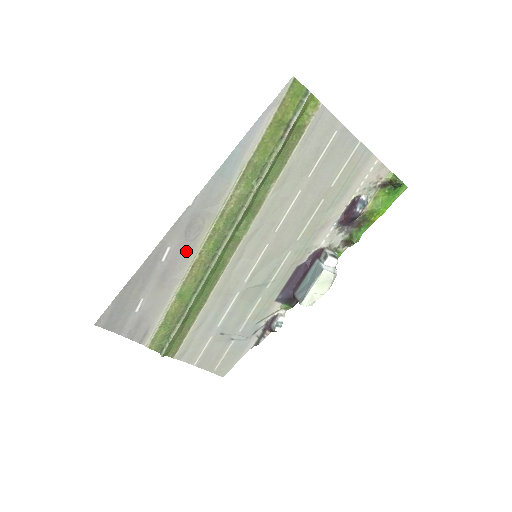
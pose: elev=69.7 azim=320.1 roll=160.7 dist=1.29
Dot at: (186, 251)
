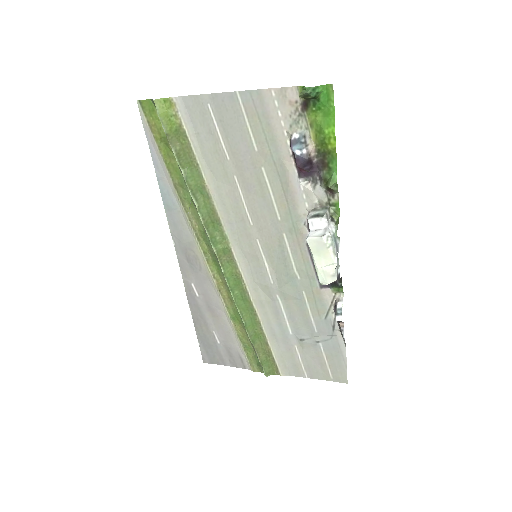
Dot at: (205, 280)
